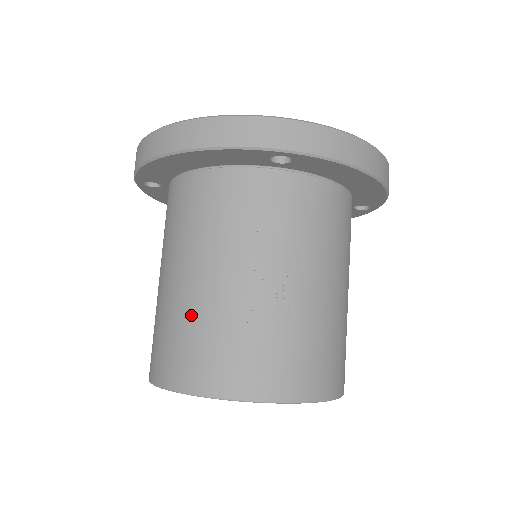
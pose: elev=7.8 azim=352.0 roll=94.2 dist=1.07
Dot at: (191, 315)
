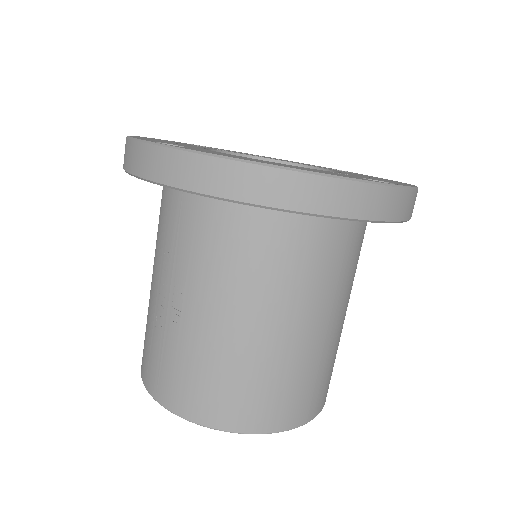
Dot at: occluded
